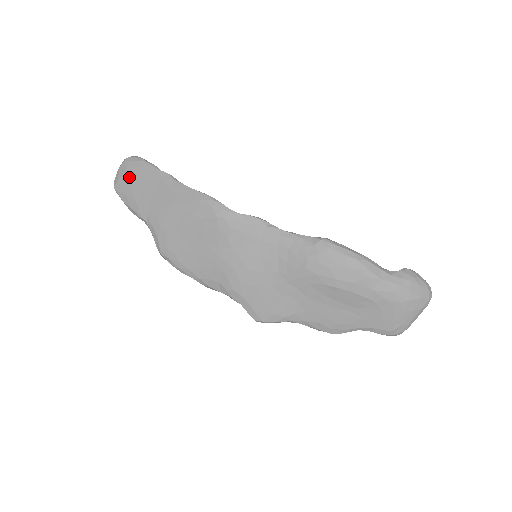
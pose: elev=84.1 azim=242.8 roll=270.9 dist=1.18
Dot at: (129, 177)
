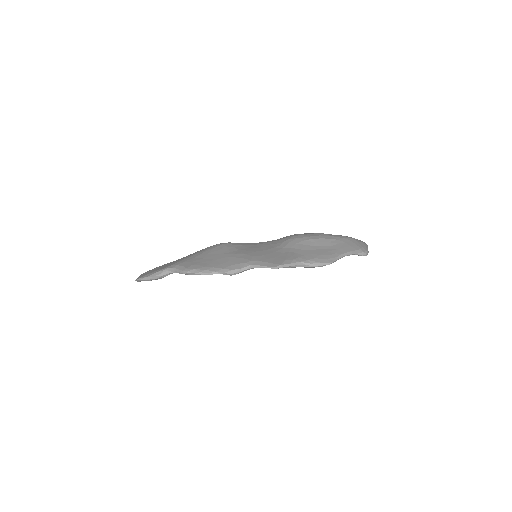
Dot at: (149, 271)
